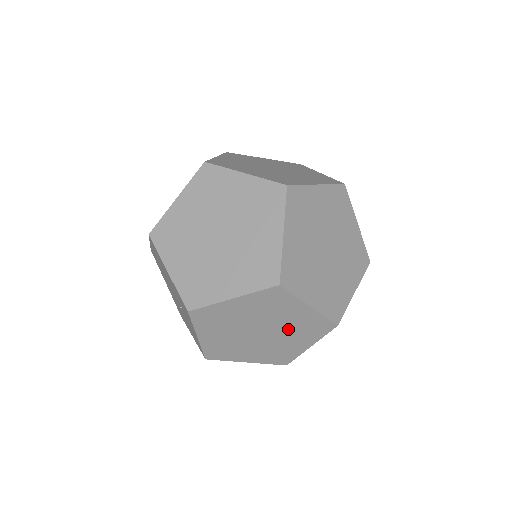
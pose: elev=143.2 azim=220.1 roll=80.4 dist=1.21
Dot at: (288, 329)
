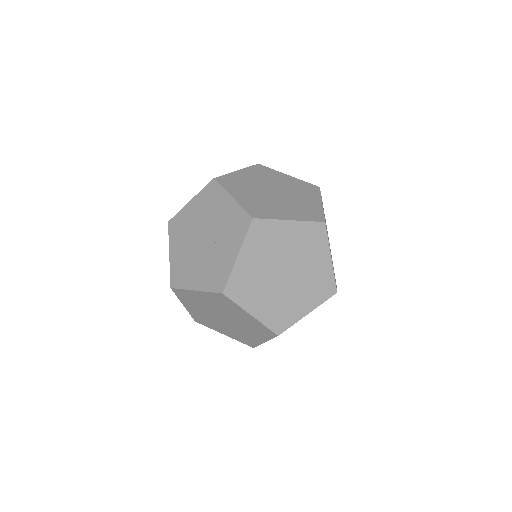
Dot at: (305, 280)
